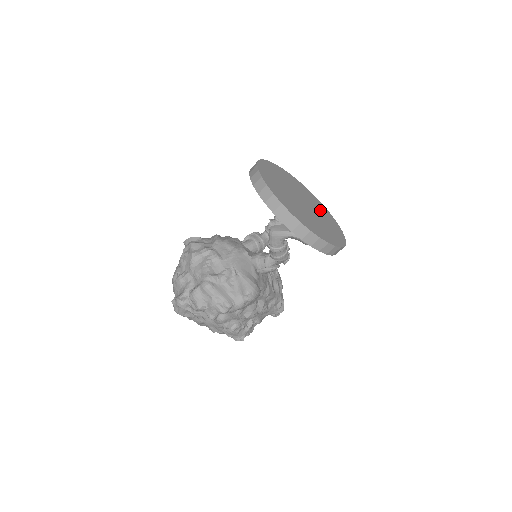
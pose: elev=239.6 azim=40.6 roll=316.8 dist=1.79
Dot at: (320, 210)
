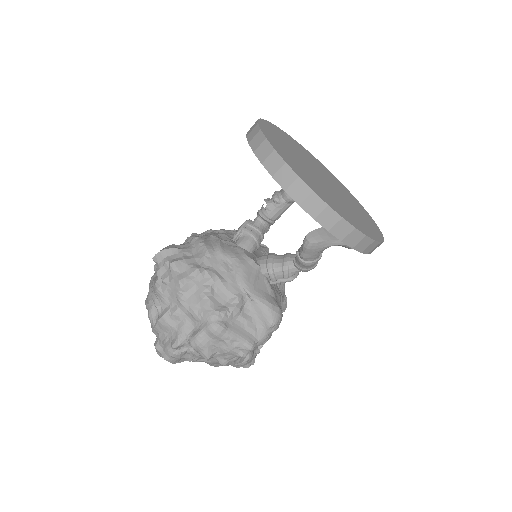
Dot at: (332, 180)
